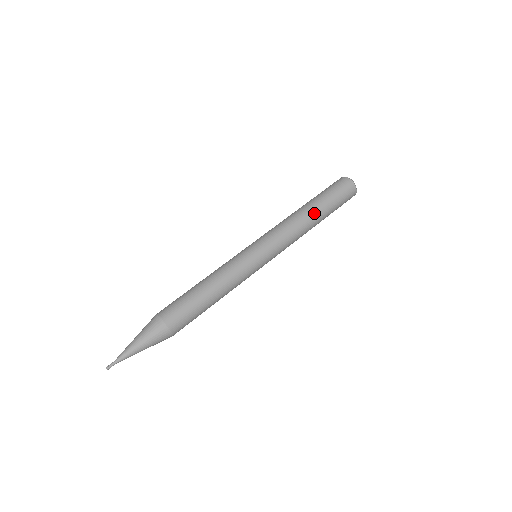
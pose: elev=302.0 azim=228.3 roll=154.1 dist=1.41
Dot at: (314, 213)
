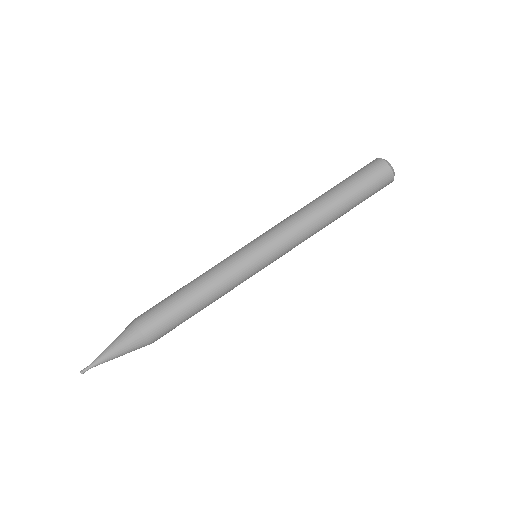
Dot at: (332, 207)
